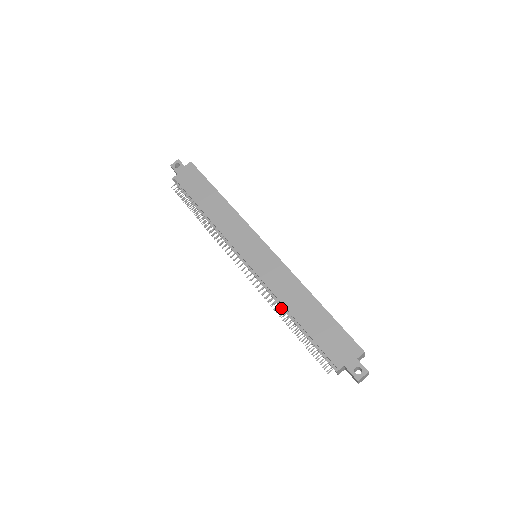
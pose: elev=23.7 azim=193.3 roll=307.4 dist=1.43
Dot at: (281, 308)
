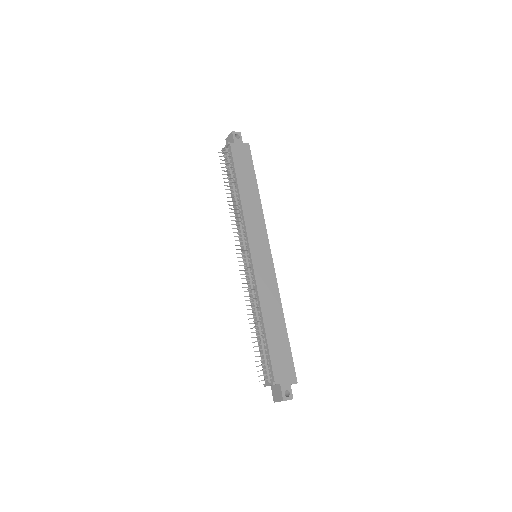
Dot at: (252, 309)
